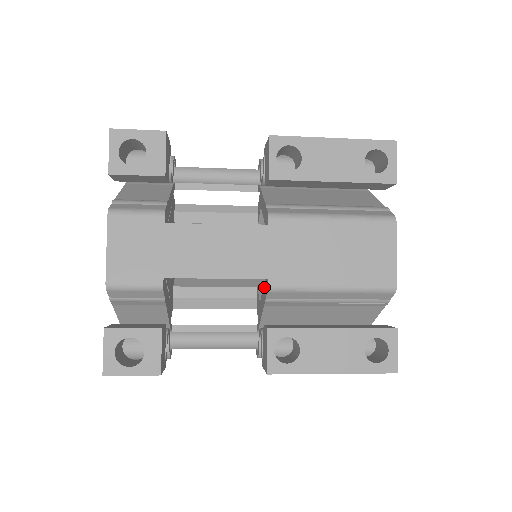
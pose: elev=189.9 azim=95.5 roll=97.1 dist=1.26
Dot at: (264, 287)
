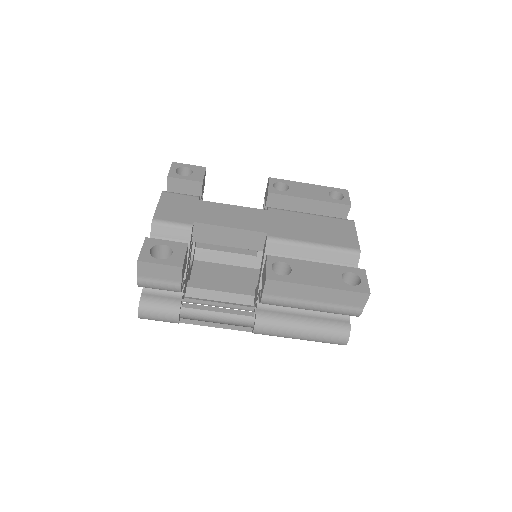
Dot at: (263, 252)
